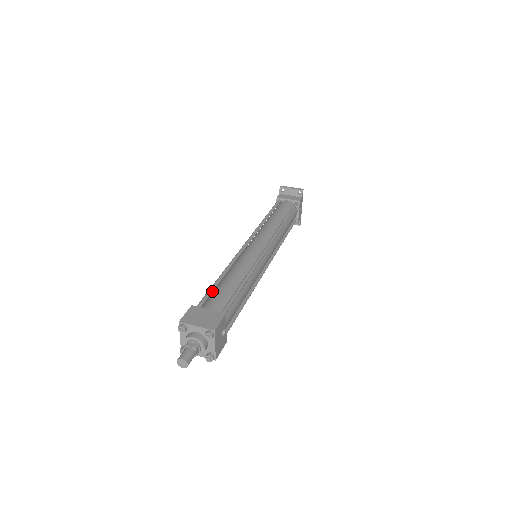
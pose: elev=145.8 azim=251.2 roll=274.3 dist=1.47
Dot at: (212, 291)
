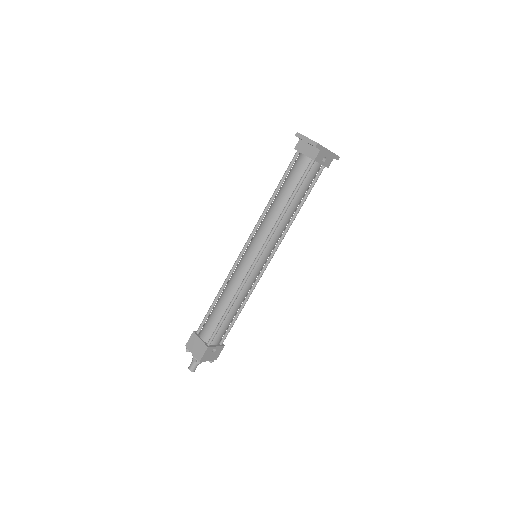
Dot at: (208, 315)
